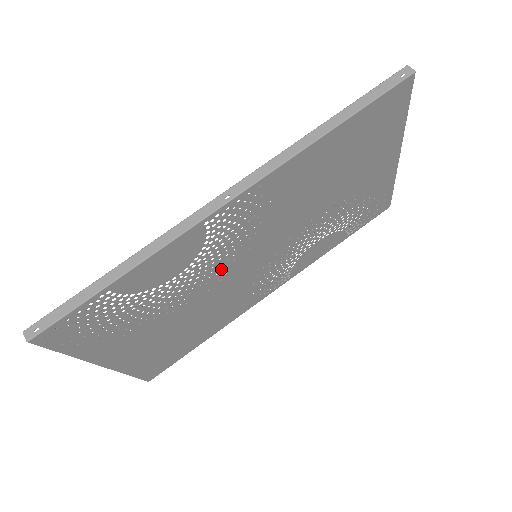
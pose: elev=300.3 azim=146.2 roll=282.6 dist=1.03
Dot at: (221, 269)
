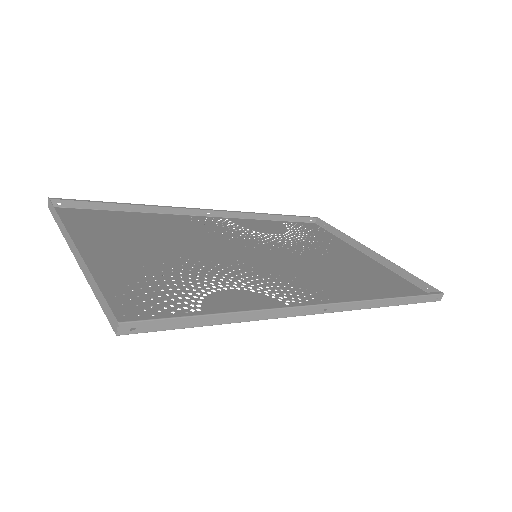
Dot at: (239, 267)
